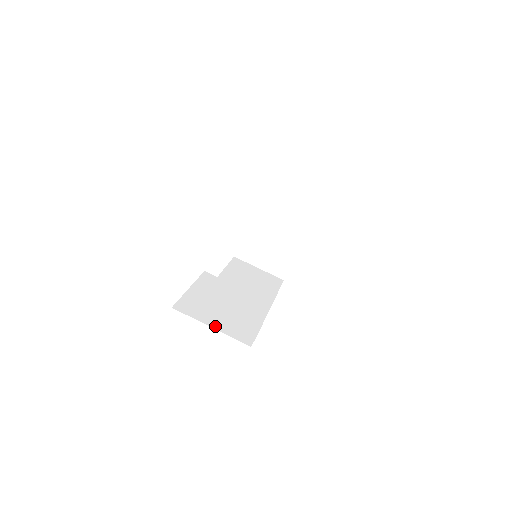
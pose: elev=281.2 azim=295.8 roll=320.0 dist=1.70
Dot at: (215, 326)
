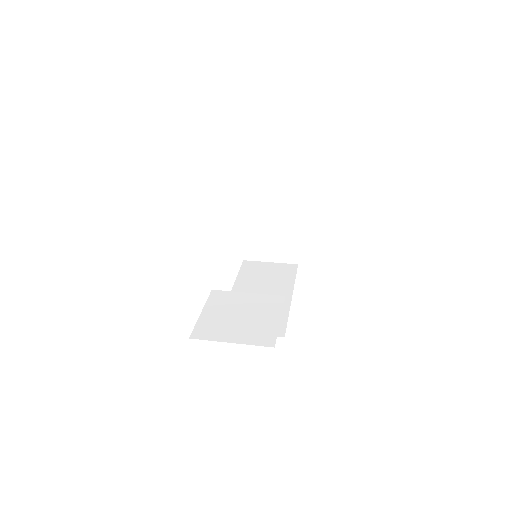
Dot at: (235, 340)
